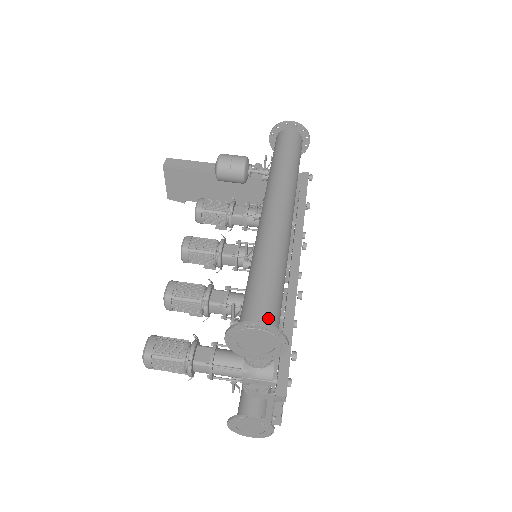
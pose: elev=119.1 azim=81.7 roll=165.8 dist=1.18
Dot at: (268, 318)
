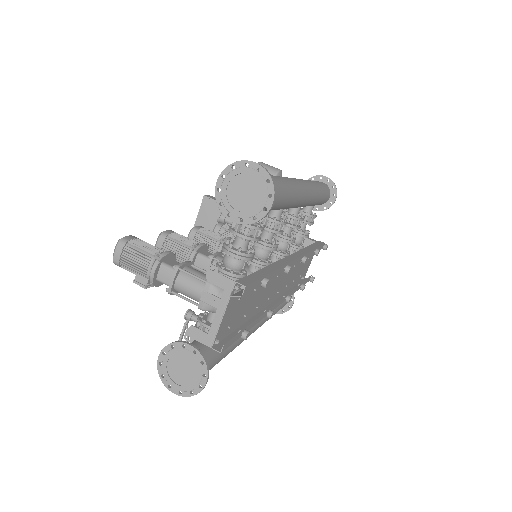
Dot at: occluded
